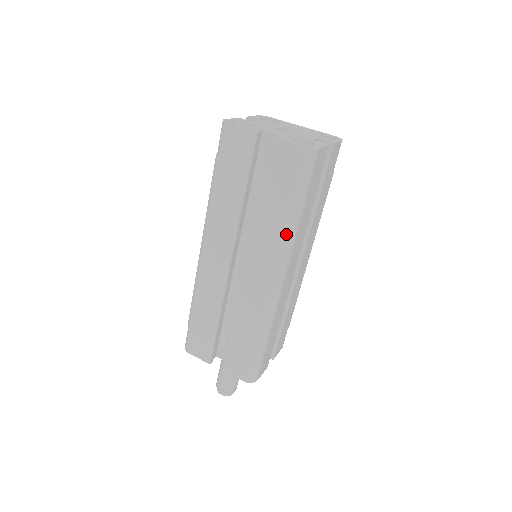
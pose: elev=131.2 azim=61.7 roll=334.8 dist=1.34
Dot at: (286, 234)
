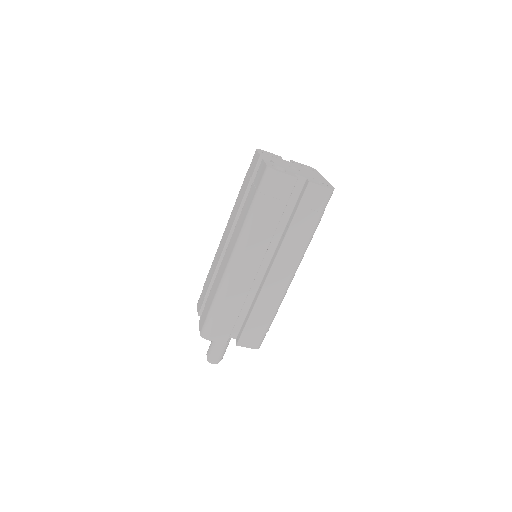
Dot at: (244, 225)
